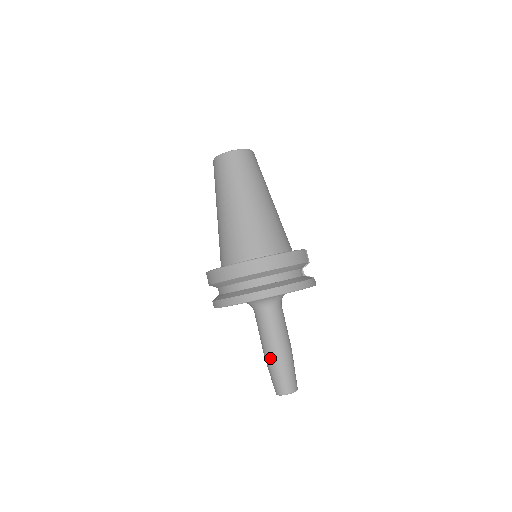
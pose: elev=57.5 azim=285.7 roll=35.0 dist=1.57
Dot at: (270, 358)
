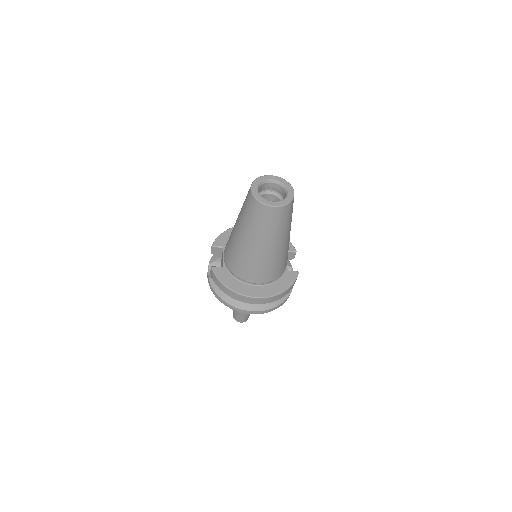
Dot at: occluded
